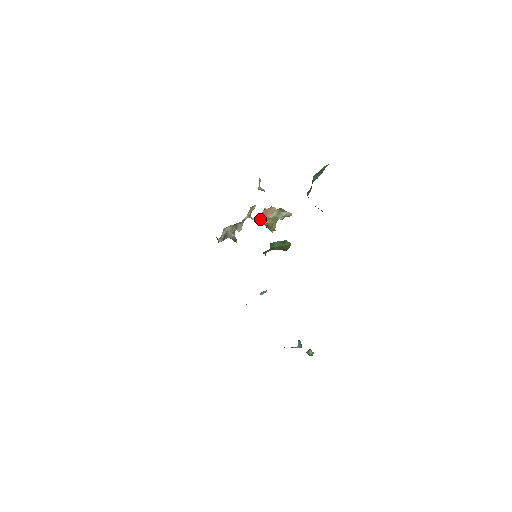
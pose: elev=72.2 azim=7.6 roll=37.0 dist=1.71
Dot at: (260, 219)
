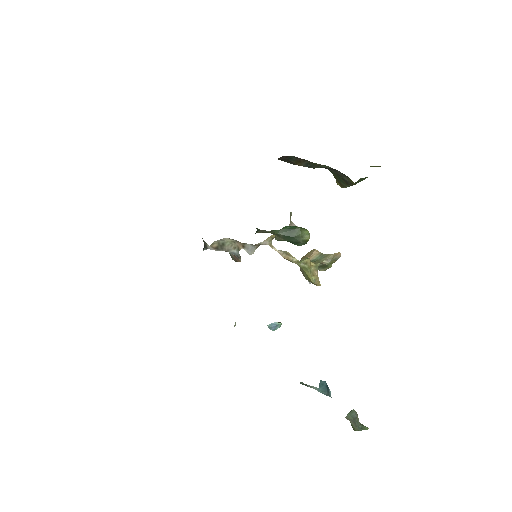
Dot at: (288, 254)
